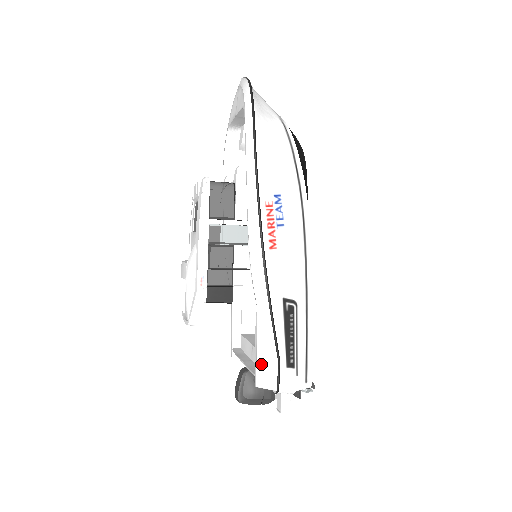
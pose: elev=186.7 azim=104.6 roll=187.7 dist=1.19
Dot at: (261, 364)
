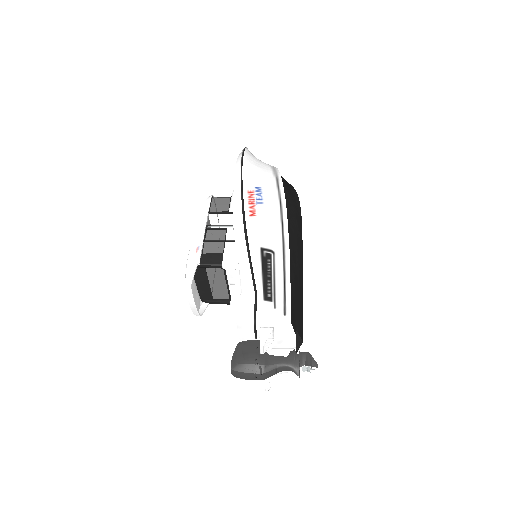
Dot at: (239, 296)
